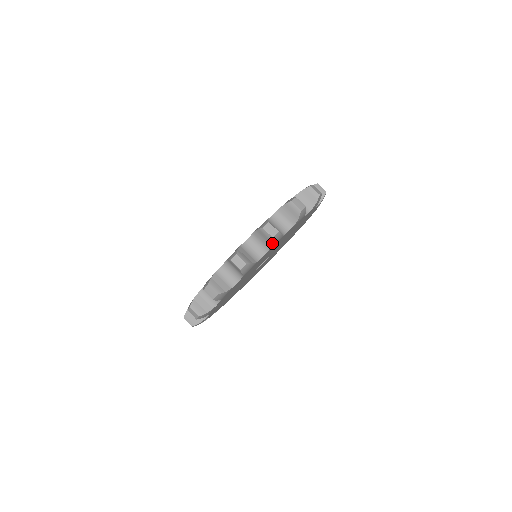
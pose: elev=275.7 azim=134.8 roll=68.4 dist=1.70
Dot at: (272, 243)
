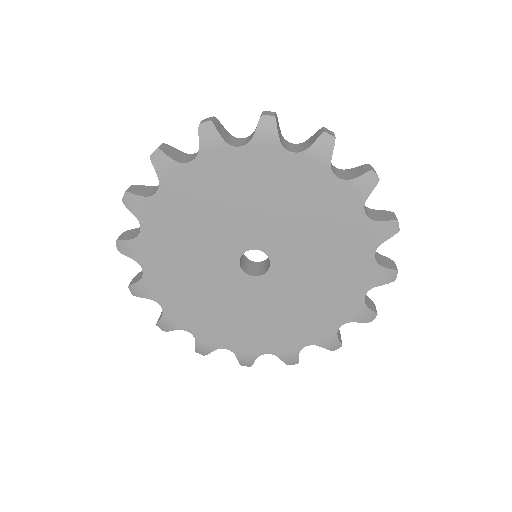
Dot at: (258, 127)
